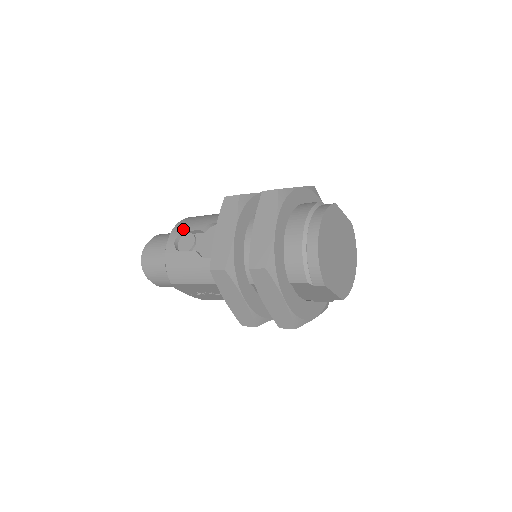
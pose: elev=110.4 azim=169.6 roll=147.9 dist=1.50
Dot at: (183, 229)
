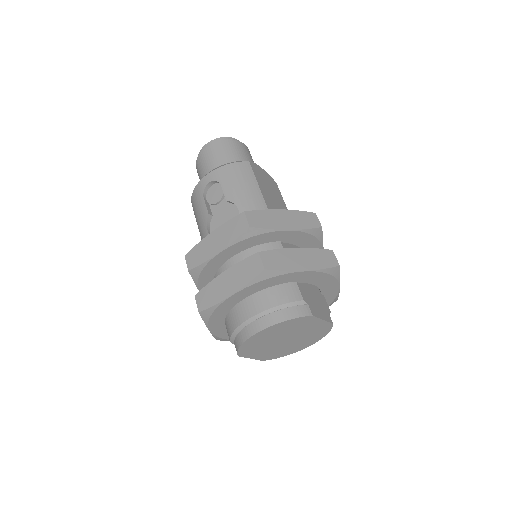
Dot at: (222, 179)
